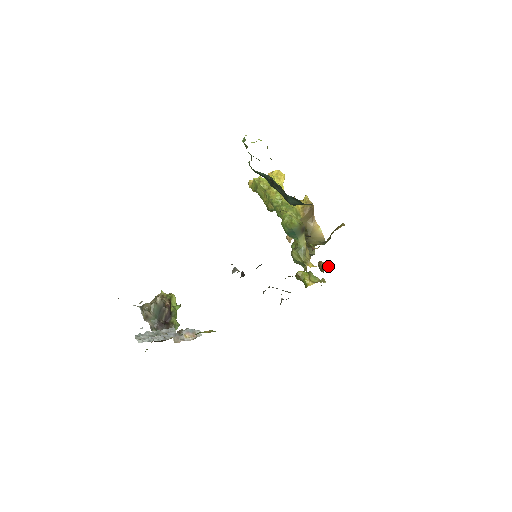
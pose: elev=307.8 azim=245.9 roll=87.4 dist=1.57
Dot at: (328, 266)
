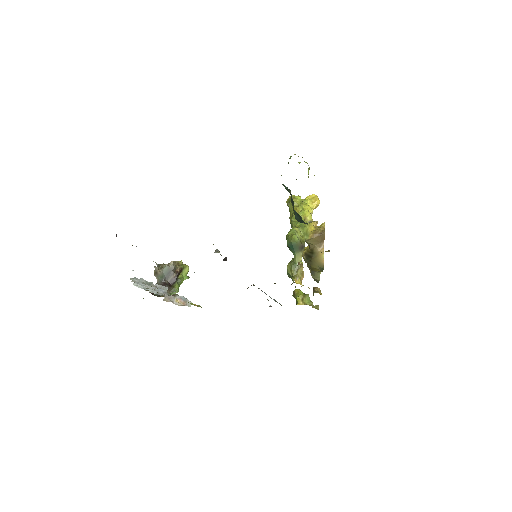
Dot at: (319, 292)
